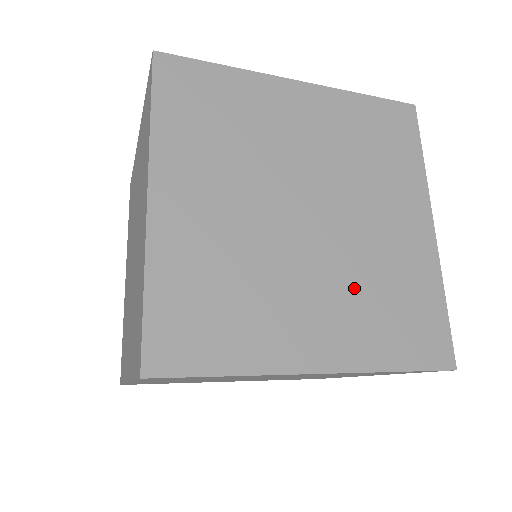
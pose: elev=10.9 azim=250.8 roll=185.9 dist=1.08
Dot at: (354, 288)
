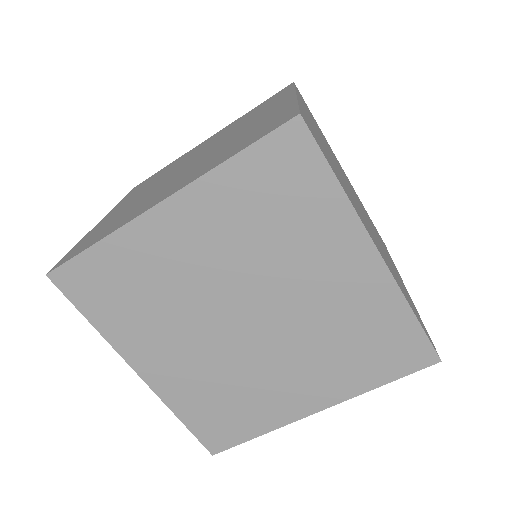
Dot at: occluded
